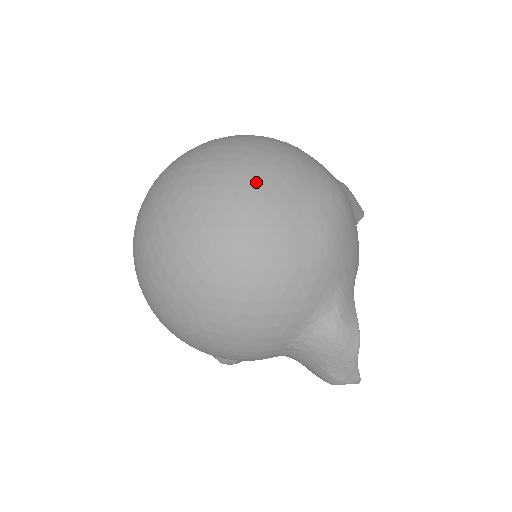
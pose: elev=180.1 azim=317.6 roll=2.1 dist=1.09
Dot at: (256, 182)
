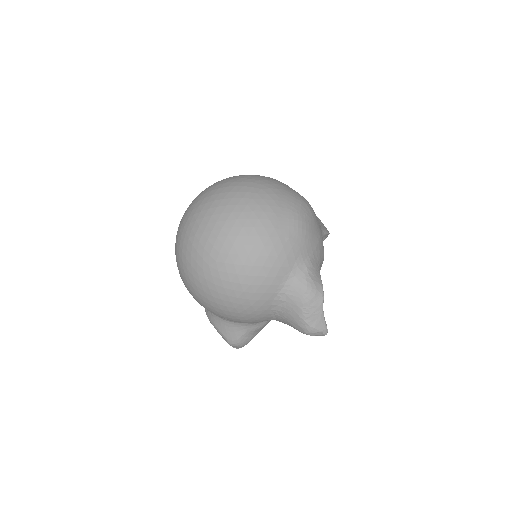
Dot at: (255, 189)
